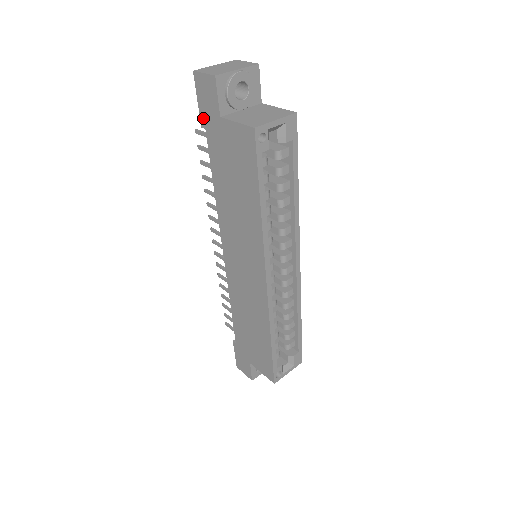
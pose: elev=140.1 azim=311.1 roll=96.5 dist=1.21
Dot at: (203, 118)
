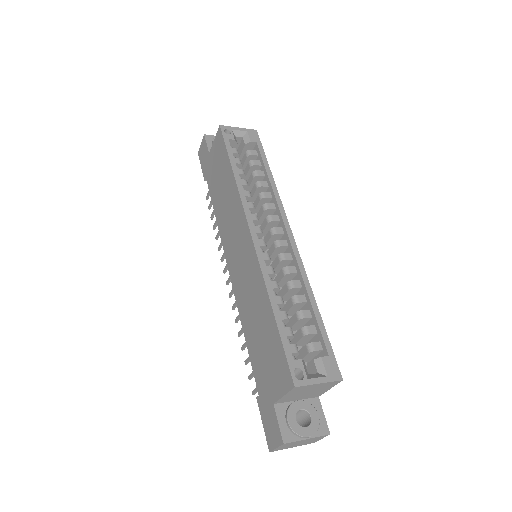
Dot at: (204, 172)
